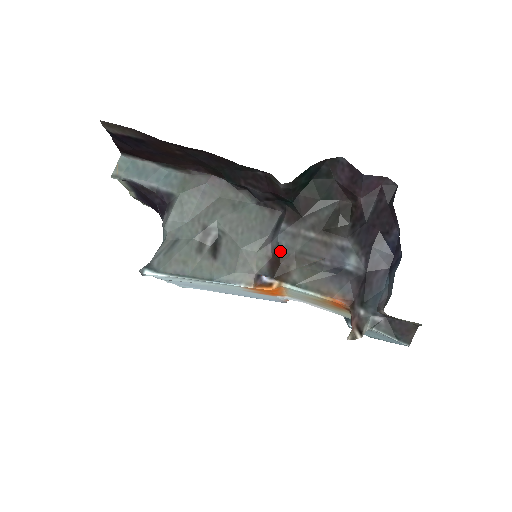
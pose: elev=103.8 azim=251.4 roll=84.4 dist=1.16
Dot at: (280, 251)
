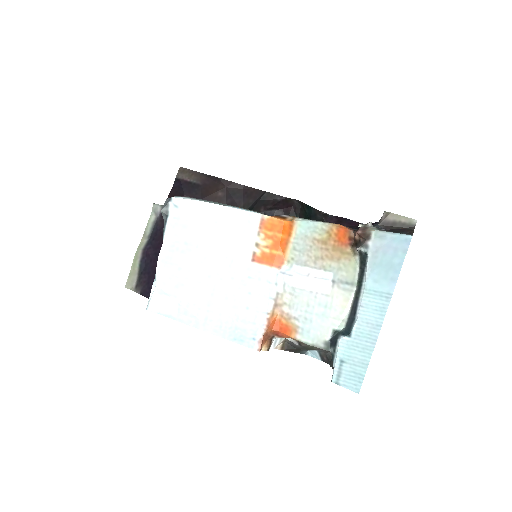
Dot at: occluded
